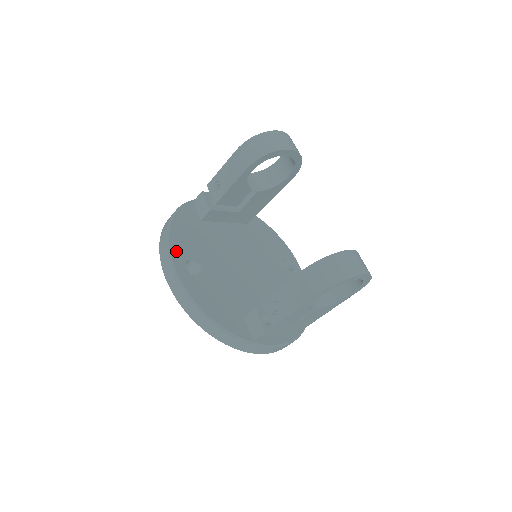
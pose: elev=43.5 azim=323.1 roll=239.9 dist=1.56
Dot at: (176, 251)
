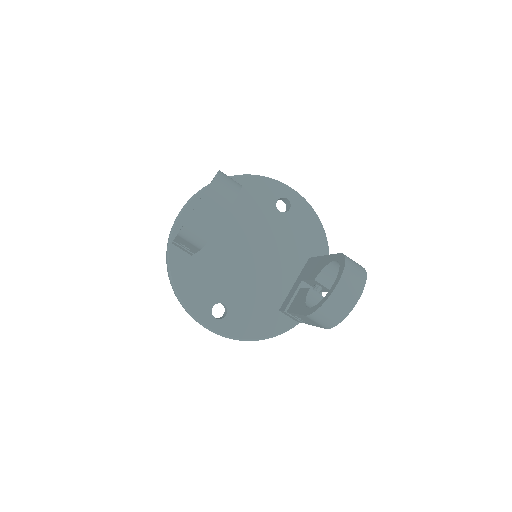
Dot at: (198, 312)
